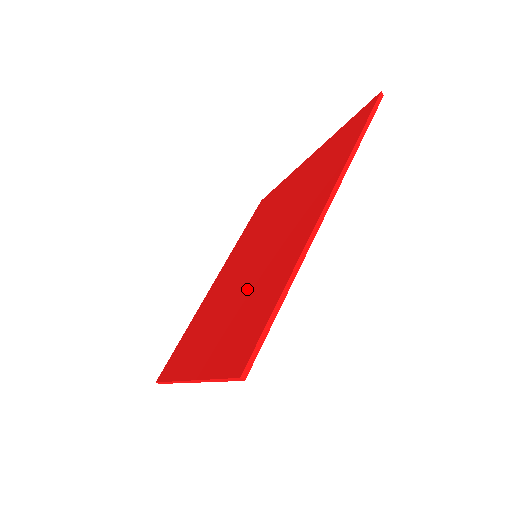
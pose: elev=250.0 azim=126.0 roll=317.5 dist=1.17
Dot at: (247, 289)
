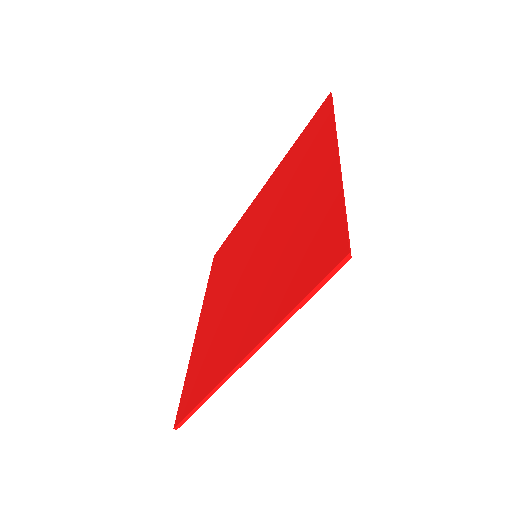
Dot at: (225, 314)
